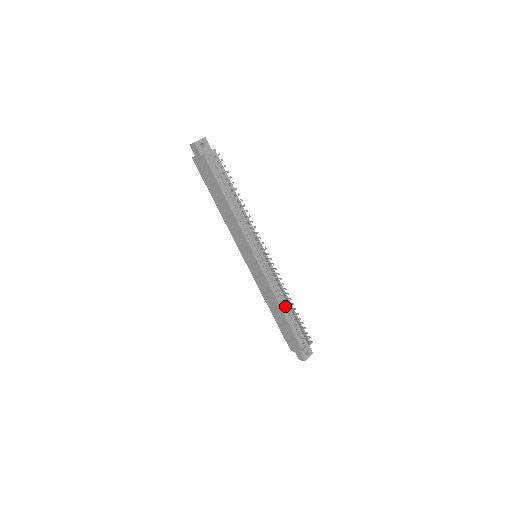
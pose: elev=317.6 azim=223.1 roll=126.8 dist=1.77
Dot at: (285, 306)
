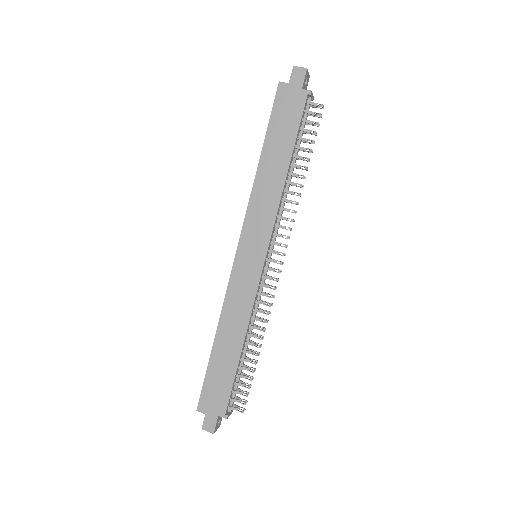
Dot at: (249, 343)
